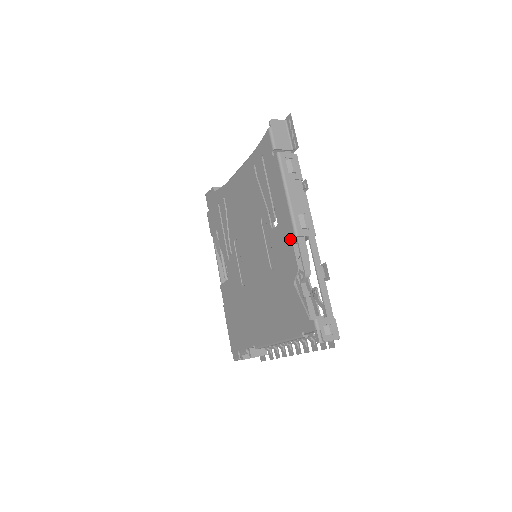
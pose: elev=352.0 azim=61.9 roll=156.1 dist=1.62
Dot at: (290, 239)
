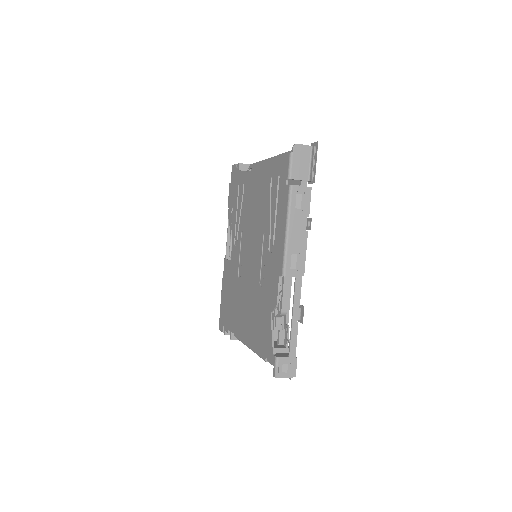
Dot at: (278, 274)
